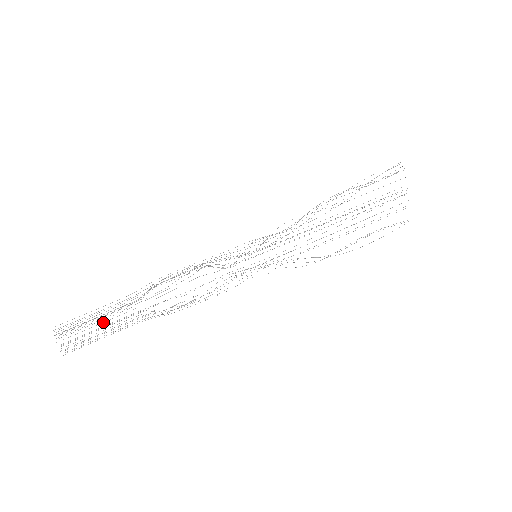
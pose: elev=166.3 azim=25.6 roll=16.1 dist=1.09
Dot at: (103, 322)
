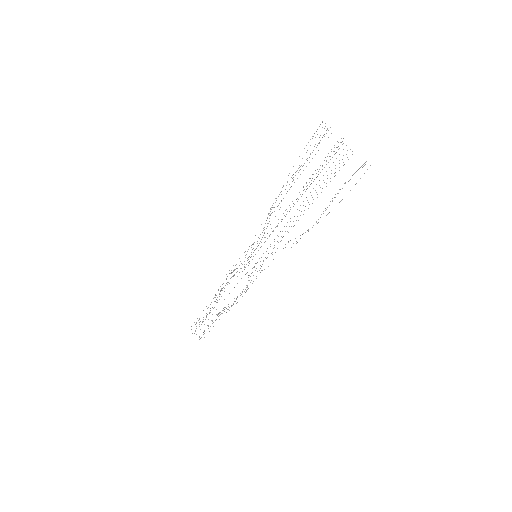
Dot at: occluded
